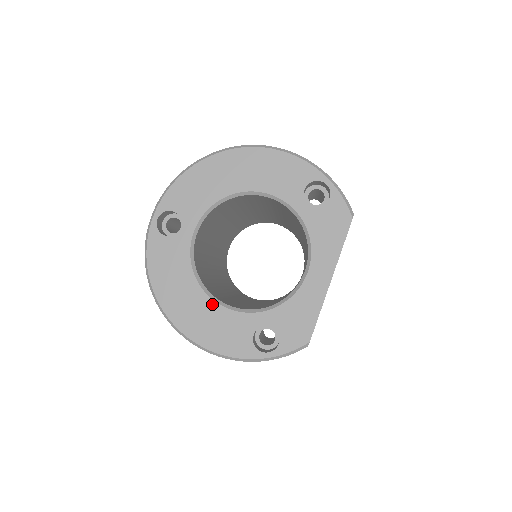
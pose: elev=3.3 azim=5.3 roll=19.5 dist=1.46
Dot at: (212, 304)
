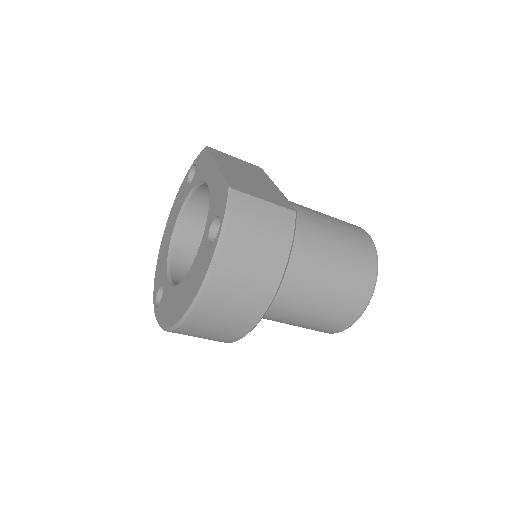
Dot at: (187, 276)
